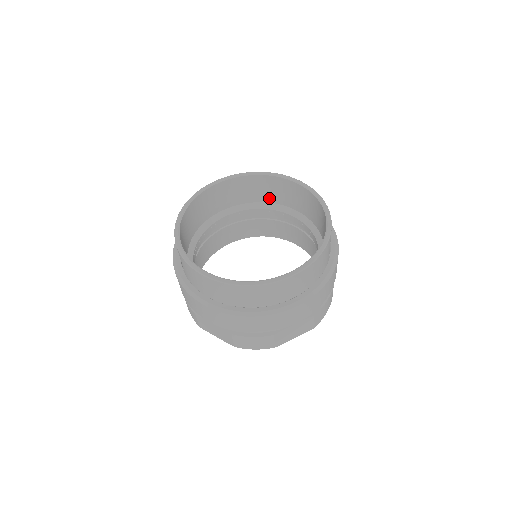
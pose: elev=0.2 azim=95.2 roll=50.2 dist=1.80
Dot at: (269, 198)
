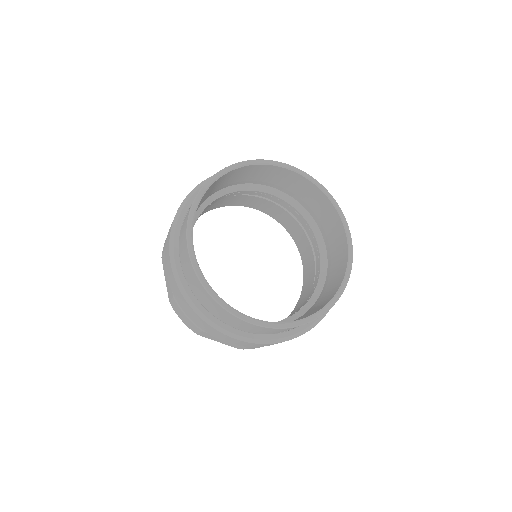
Dot at: (257, 180)
